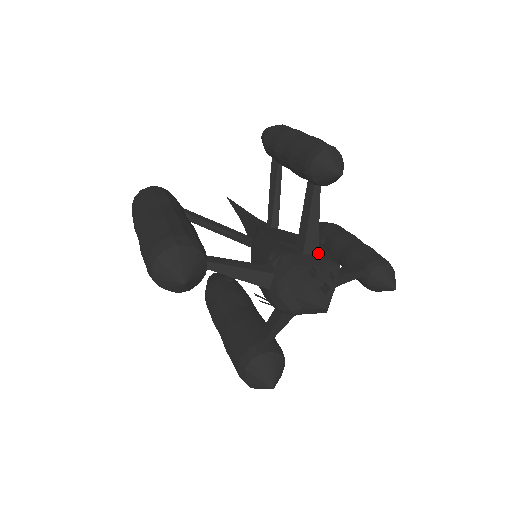
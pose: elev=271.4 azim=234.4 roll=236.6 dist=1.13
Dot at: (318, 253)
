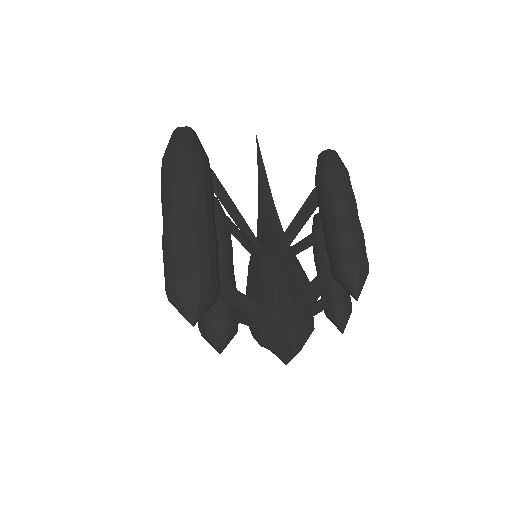
Dot at: (304, 312)
